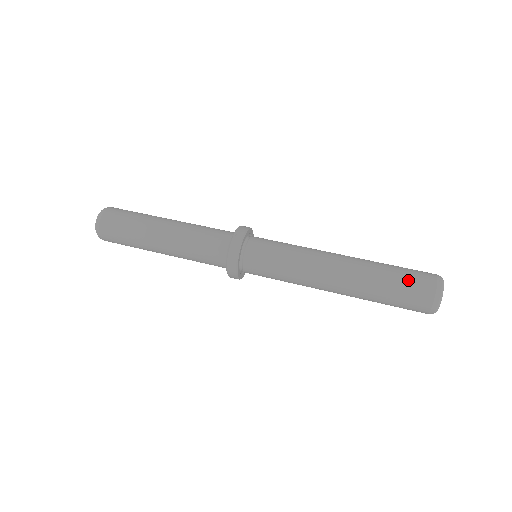
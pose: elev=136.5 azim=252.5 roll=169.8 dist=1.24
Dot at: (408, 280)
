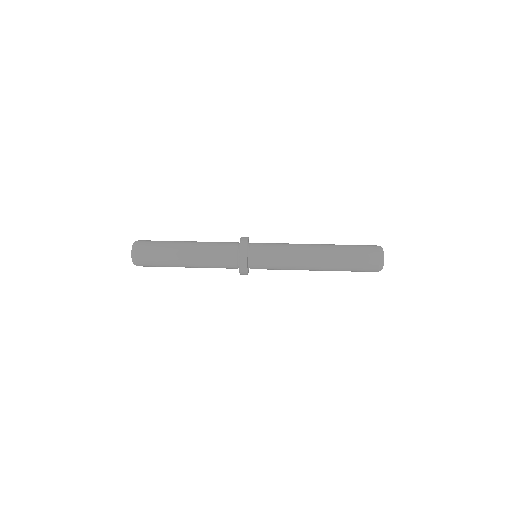
Dot at: (361, 262)
